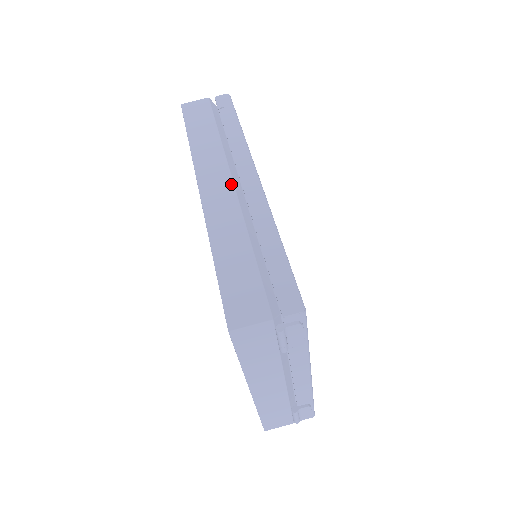
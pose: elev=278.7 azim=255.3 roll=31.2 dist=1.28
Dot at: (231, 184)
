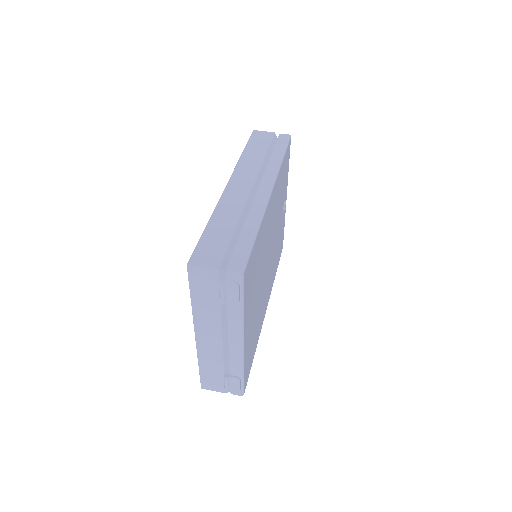
Dot at: (250, 187)
